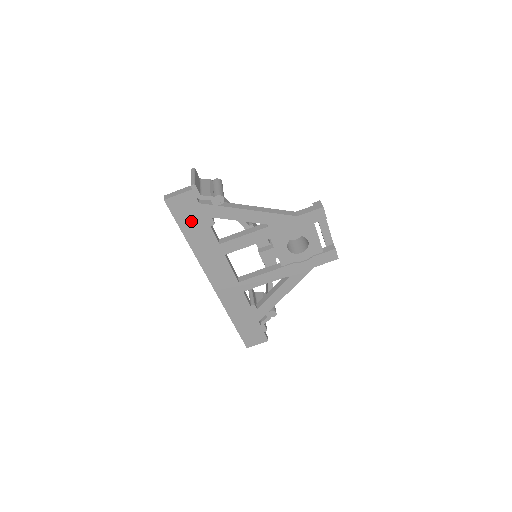
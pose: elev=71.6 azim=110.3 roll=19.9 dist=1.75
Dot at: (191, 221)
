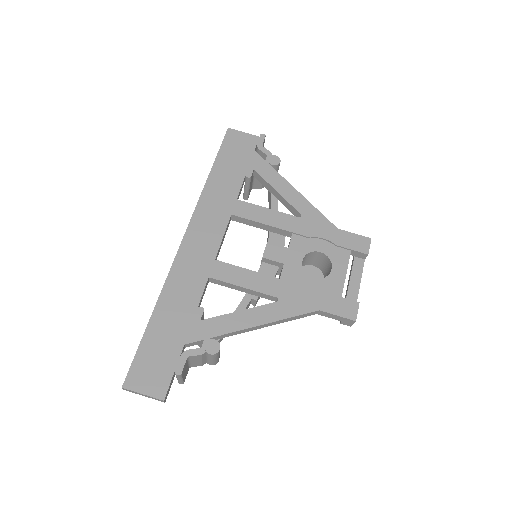
Dot at: (232, 160)
